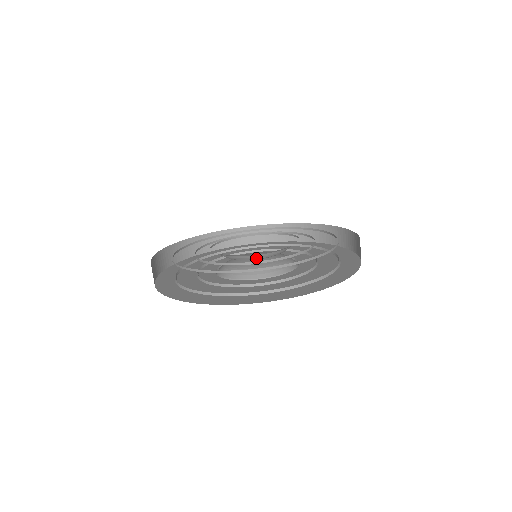
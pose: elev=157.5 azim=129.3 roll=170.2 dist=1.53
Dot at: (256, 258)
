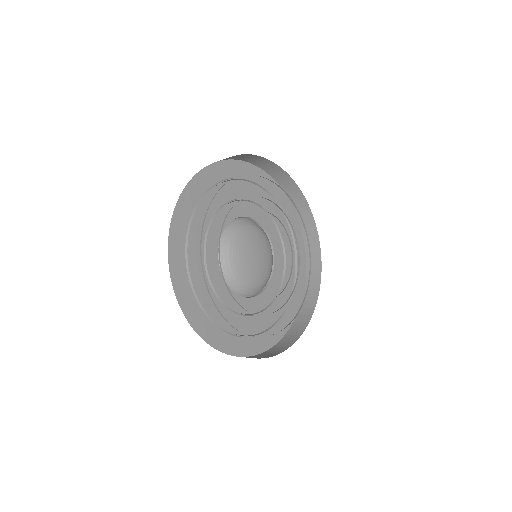
Dot at: occluded
